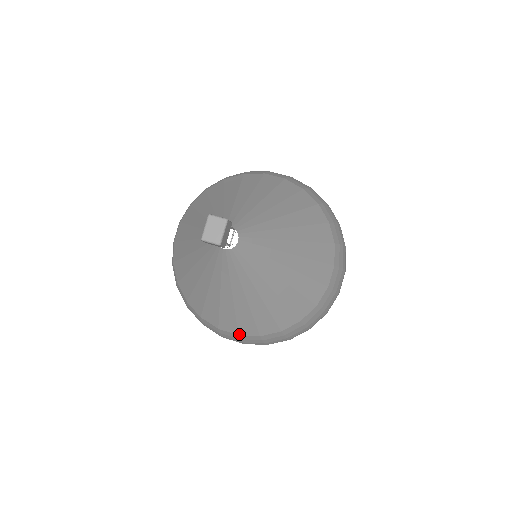
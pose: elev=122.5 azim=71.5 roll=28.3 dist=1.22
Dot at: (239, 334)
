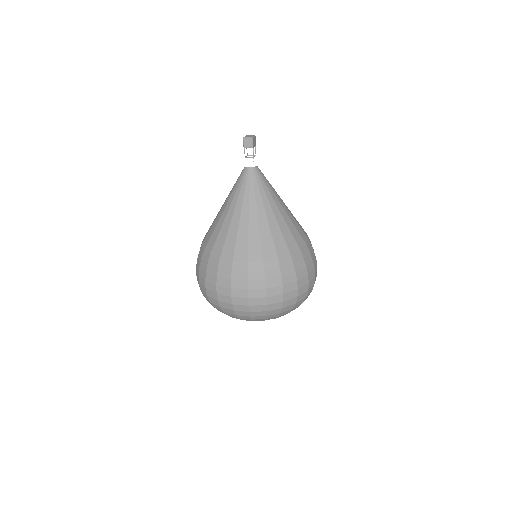
Dot at: (248, 260)
